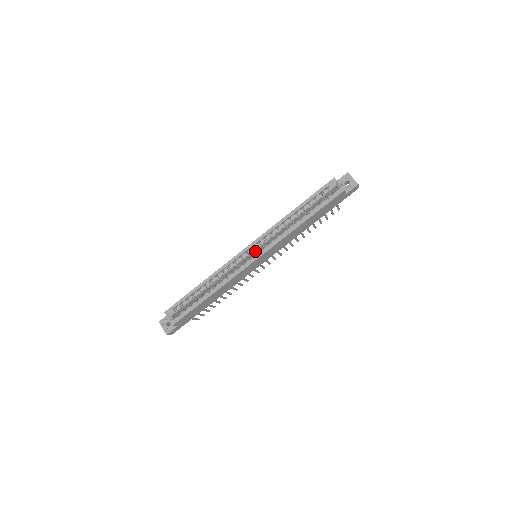
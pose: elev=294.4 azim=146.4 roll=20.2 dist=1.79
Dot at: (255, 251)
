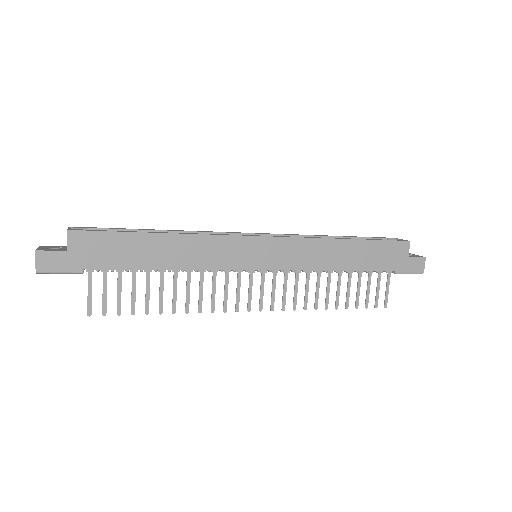
Dot at: occluded
